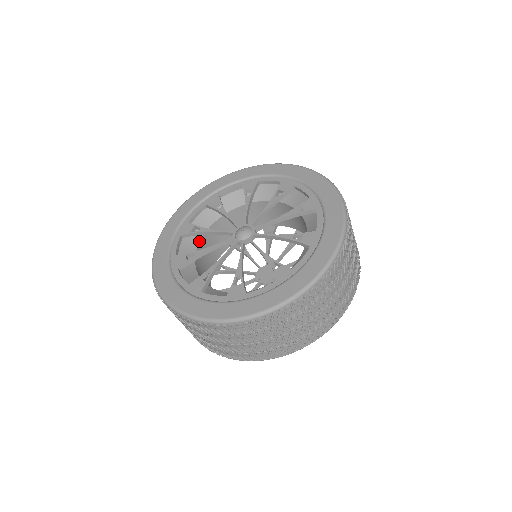
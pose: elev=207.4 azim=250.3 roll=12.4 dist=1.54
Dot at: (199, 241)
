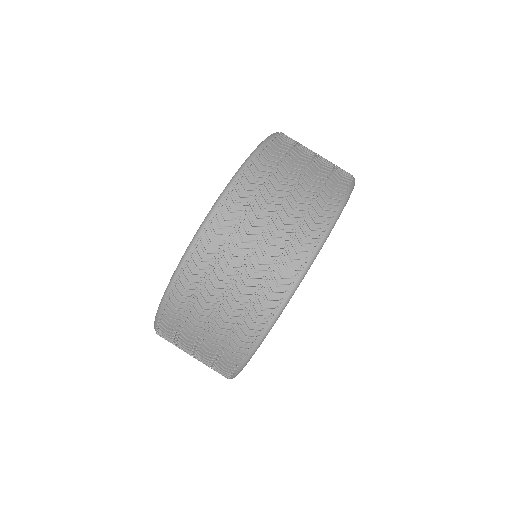
Dot at: occluded
